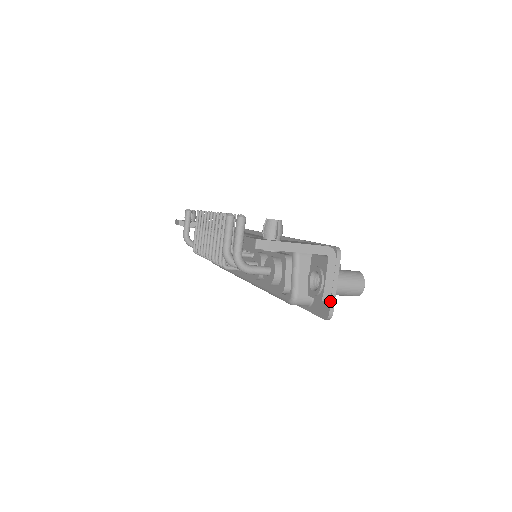
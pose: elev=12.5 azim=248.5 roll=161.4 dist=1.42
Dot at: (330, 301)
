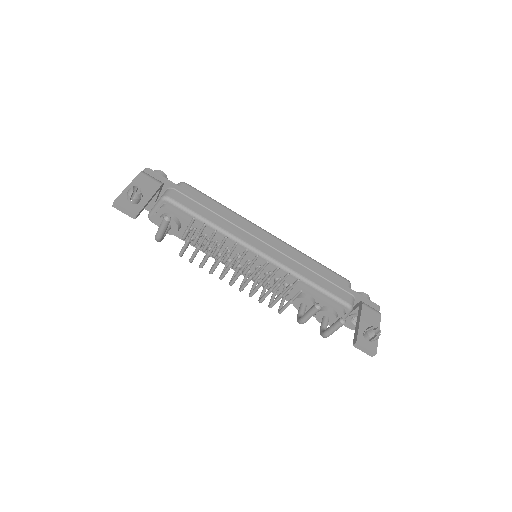
Dot at: occluded
